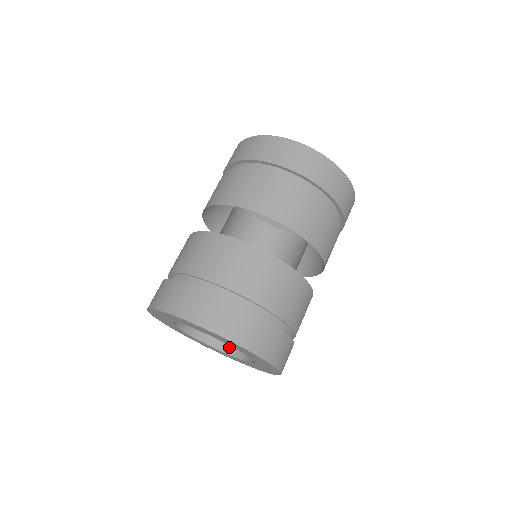
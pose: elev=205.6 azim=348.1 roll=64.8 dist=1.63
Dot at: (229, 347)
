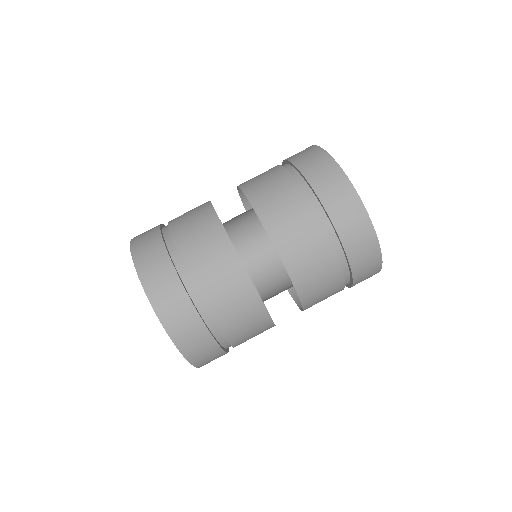
Dot at: occluded
